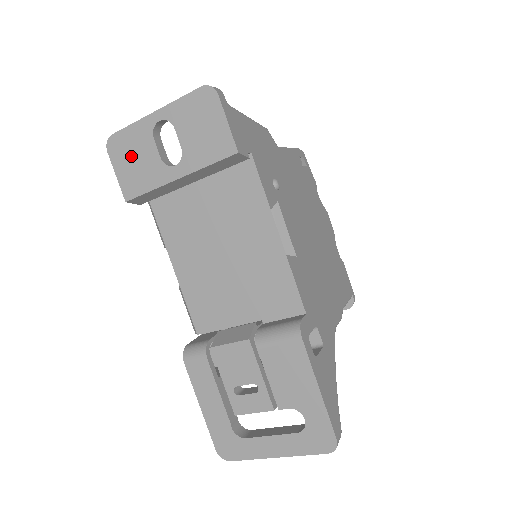
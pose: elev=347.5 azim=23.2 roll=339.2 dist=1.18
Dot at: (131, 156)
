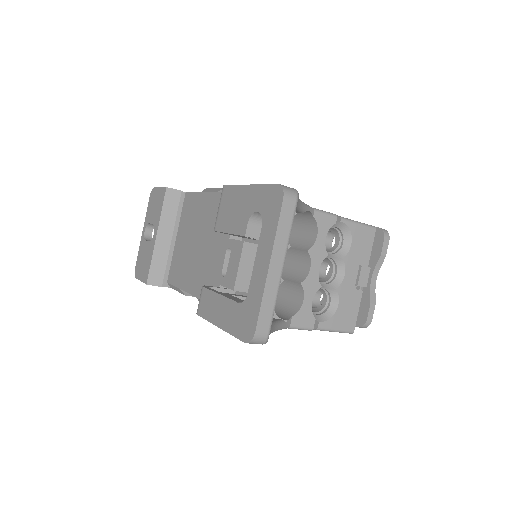
Dot at: (142, 262)
